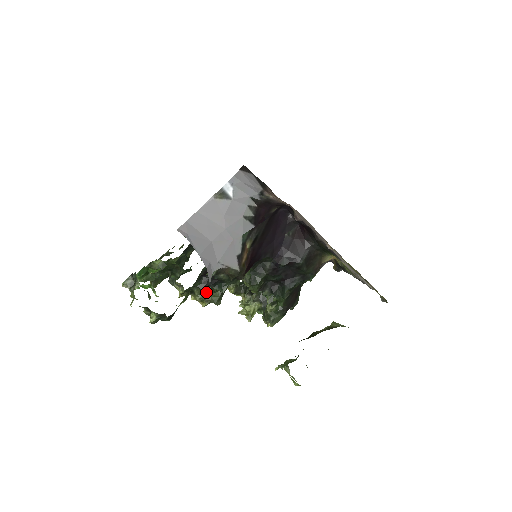
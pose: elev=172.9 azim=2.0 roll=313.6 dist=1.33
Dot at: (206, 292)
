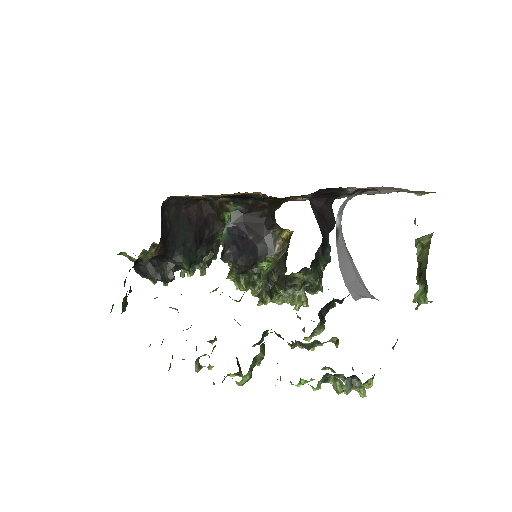
Dot at: (323, 322)
